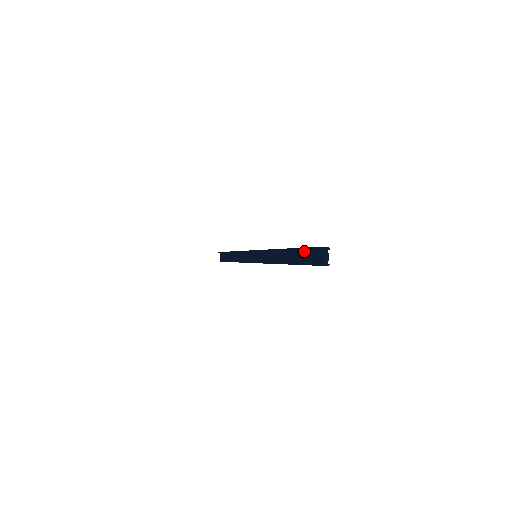
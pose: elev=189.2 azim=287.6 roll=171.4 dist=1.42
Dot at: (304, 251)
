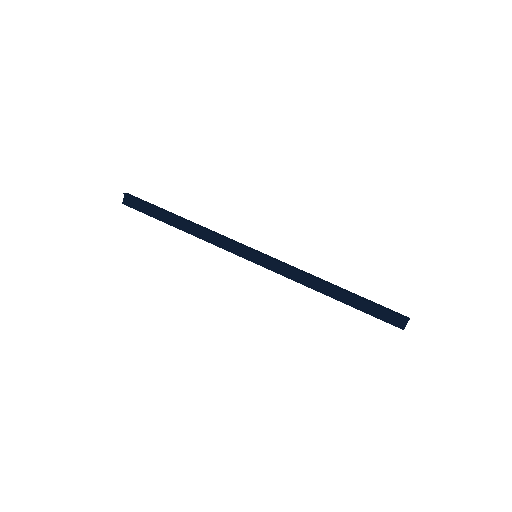
Dot at: (374, 306)
